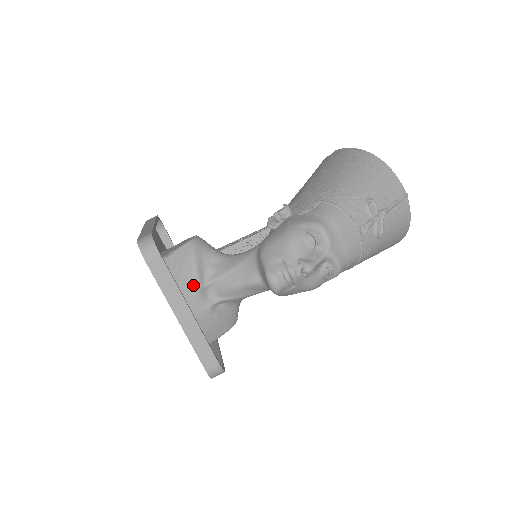
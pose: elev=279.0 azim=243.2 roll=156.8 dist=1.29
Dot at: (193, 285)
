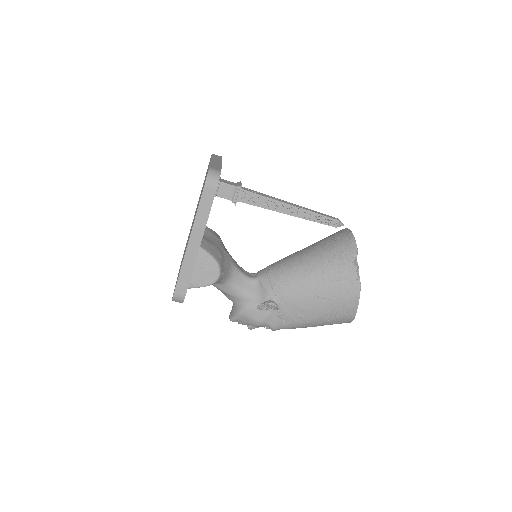
Dot at: occluded
